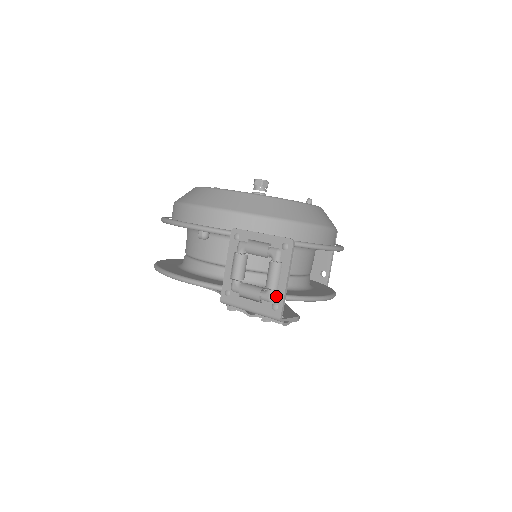
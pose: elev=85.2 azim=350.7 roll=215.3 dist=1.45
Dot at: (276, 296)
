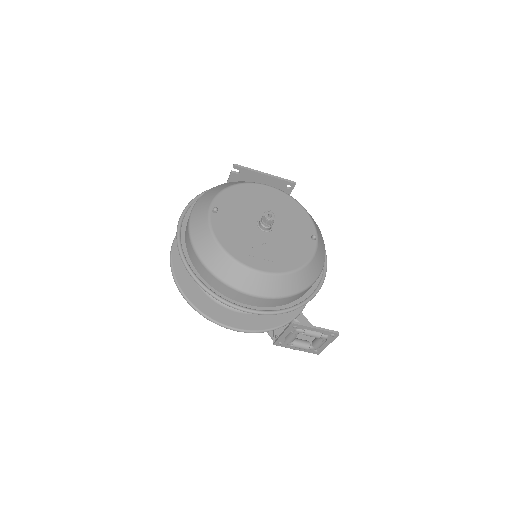
Dot at: (318, 349)
